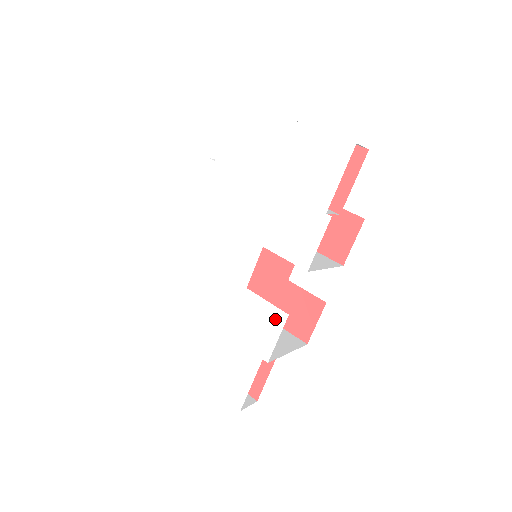
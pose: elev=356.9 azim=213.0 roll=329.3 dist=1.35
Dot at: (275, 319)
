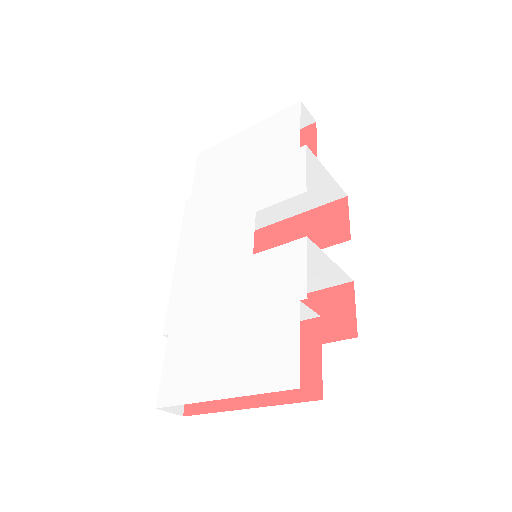
Dot at: (294, 252)
